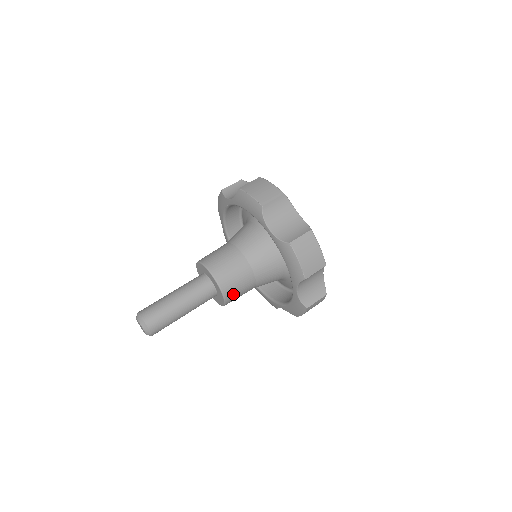
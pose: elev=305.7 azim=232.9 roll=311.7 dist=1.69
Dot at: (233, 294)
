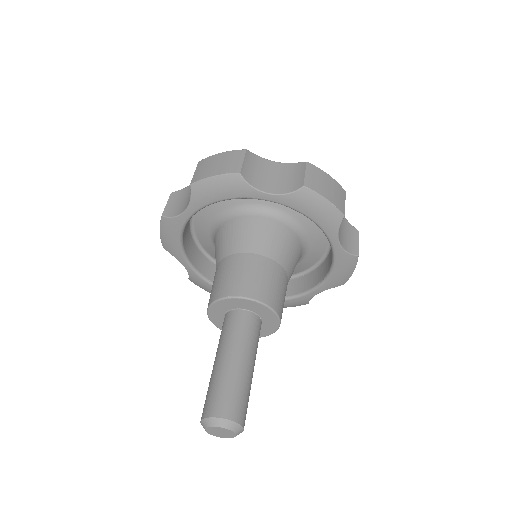
Dot at: occluded
